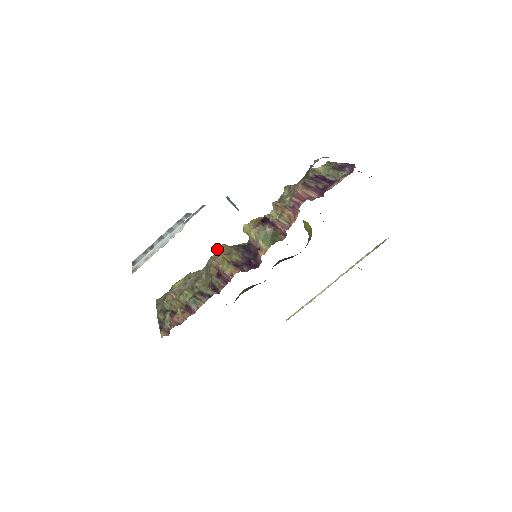
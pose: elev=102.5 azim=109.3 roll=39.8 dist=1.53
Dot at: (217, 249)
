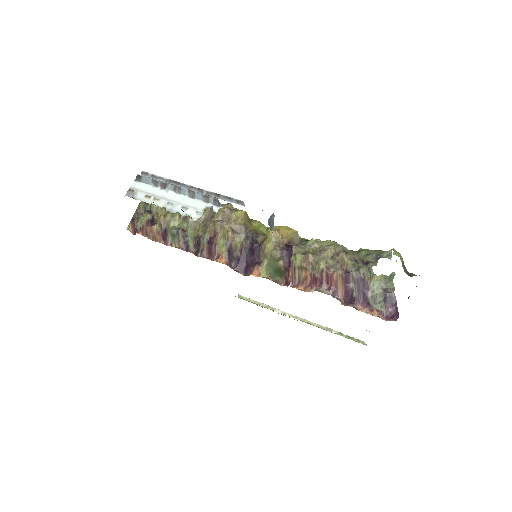
Dot at: (233, 214)
